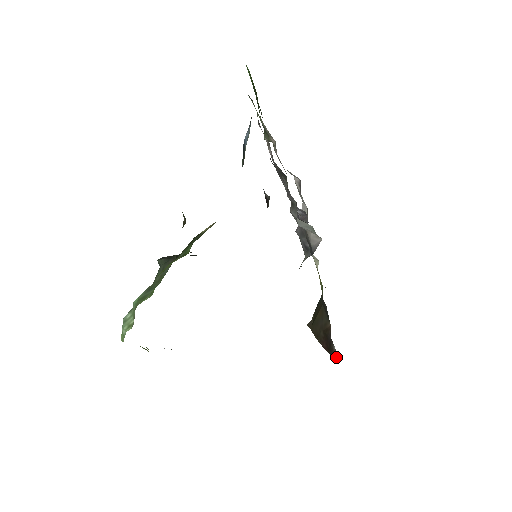
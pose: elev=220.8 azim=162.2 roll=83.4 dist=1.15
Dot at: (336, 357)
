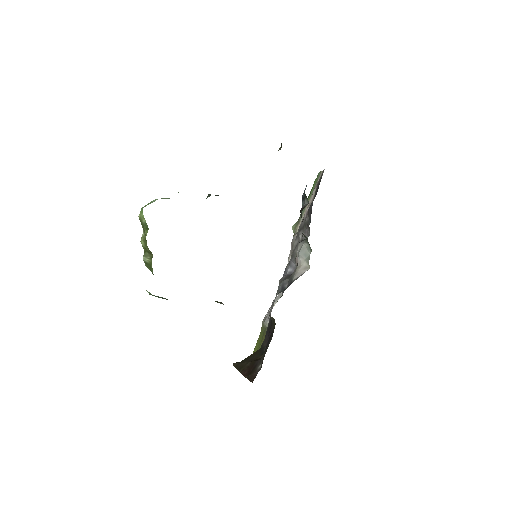
Dot at: occluded
